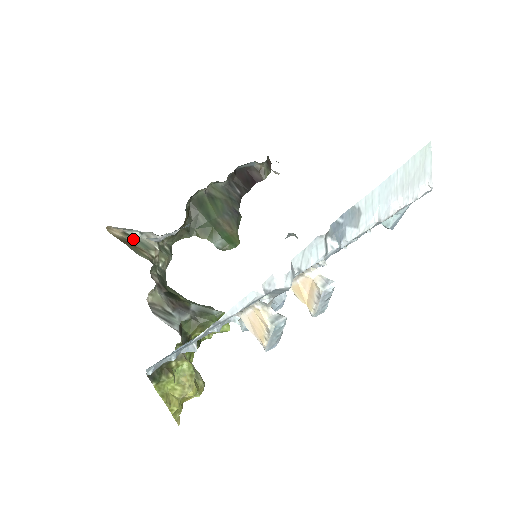
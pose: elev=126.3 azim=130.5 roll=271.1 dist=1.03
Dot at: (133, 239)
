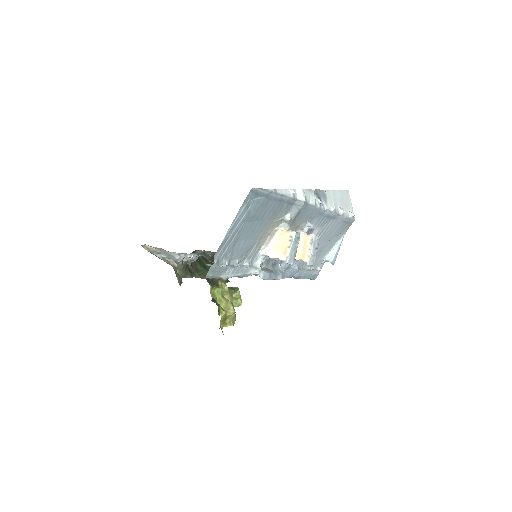
Dot at: (159, 258)
